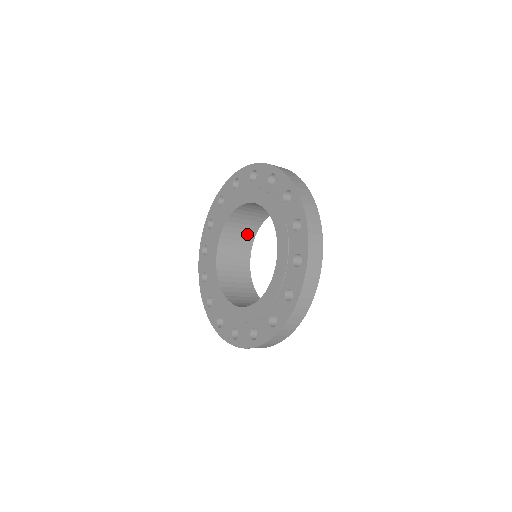
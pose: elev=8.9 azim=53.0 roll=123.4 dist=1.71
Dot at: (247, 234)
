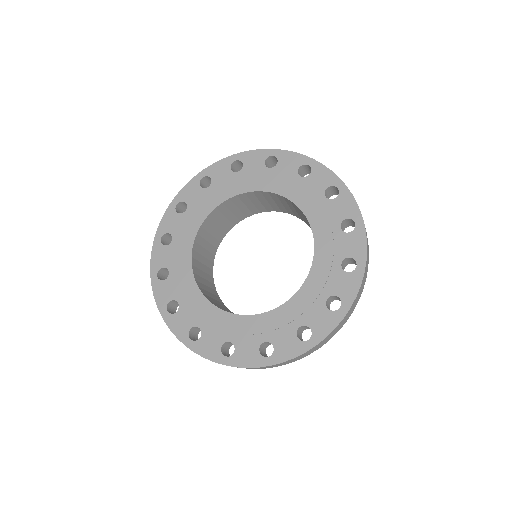
Dot at: (210, 250)
